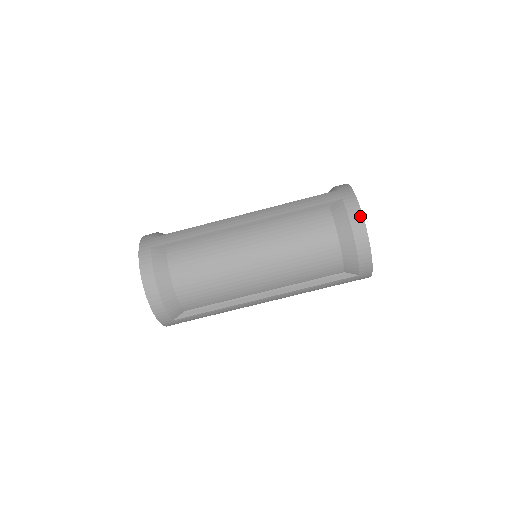
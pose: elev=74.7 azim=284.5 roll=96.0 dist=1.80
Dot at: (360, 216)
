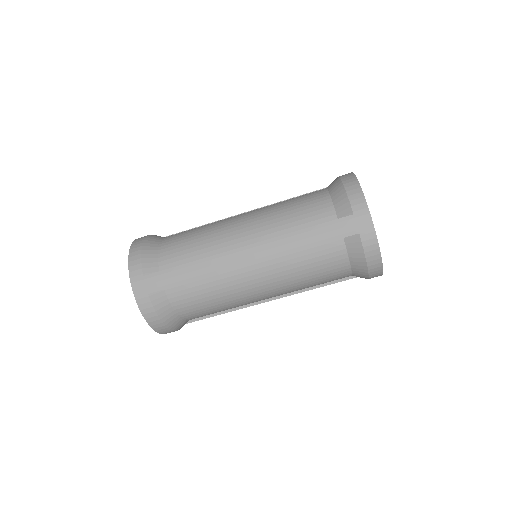
Dot at: (378, 255)
